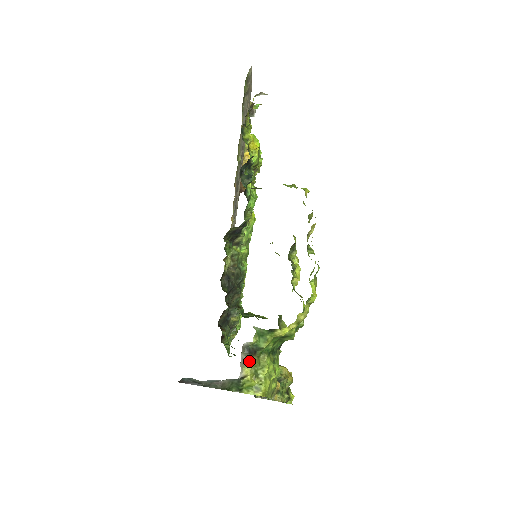
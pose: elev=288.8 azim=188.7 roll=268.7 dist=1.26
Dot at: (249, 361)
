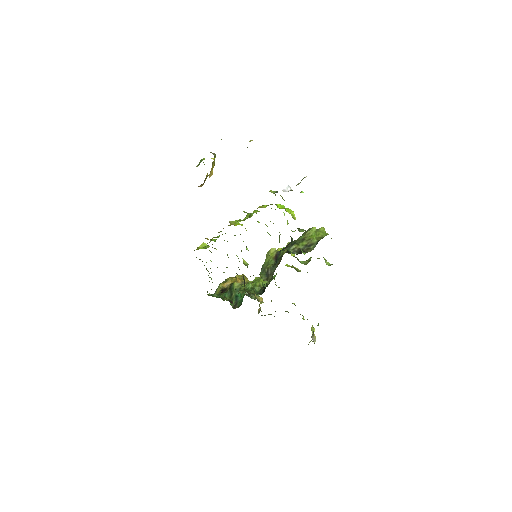
Dot at: (314, 338)
